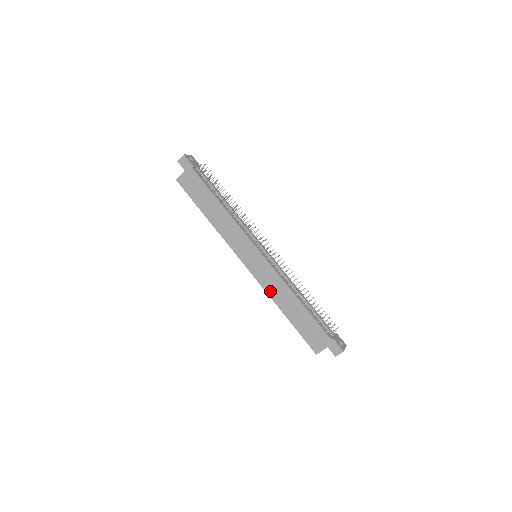
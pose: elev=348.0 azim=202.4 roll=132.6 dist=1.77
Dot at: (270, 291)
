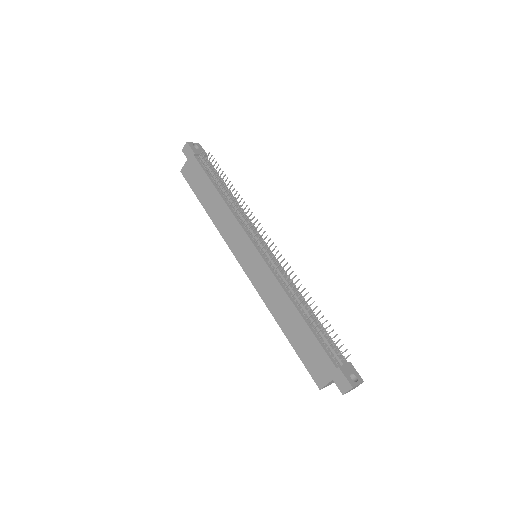
Dot at: (267, 299)
